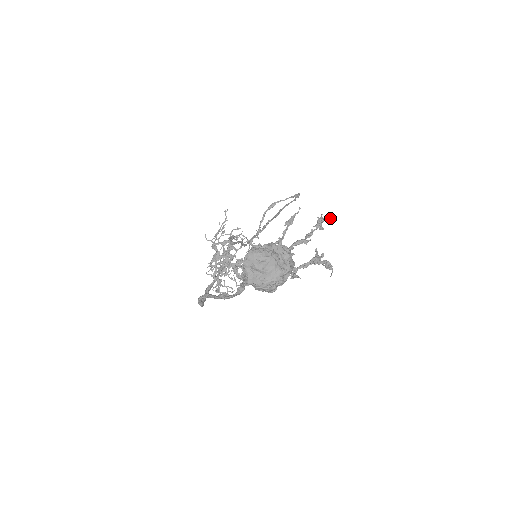
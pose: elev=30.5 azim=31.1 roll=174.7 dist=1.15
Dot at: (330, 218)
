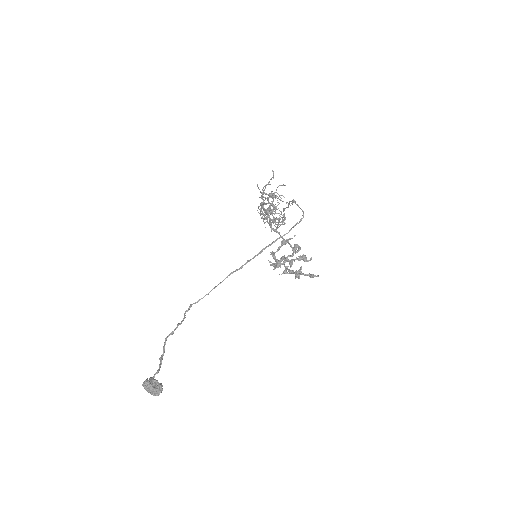
Dot at: (308, 261)
